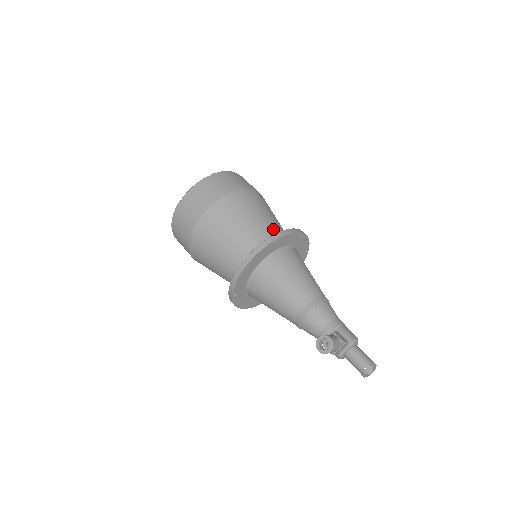
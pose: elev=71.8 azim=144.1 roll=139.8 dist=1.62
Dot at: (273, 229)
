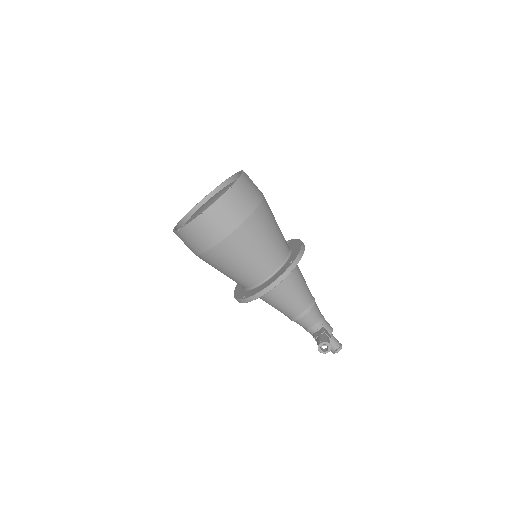
Dot at: (283, 244)
